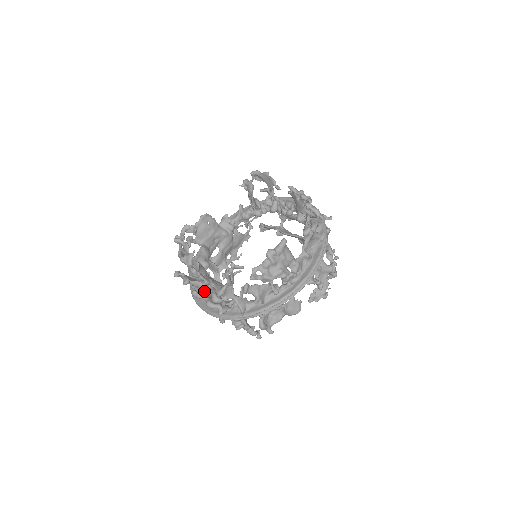
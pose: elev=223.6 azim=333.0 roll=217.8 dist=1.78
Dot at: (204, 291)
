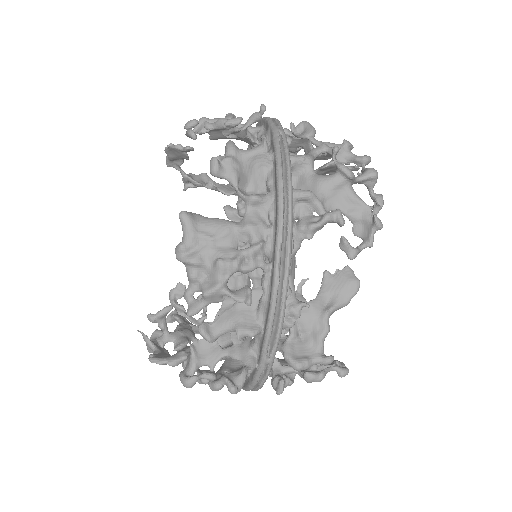
Dot at: occluded
